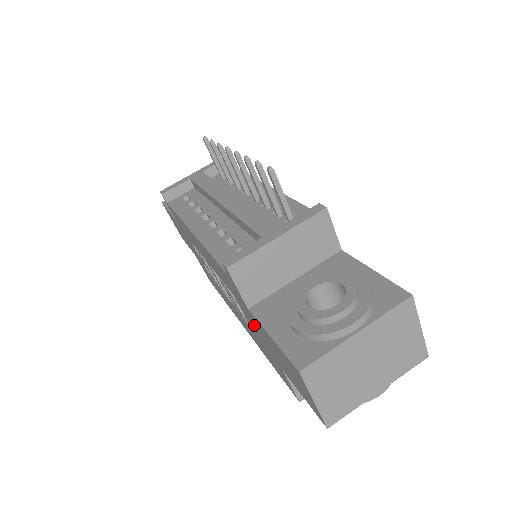
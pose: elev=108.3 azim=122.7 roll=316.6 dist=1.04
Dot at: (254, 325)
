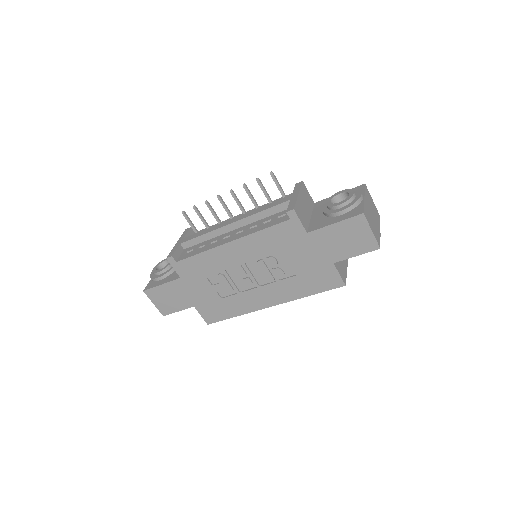
Dot at: (306, 252)
